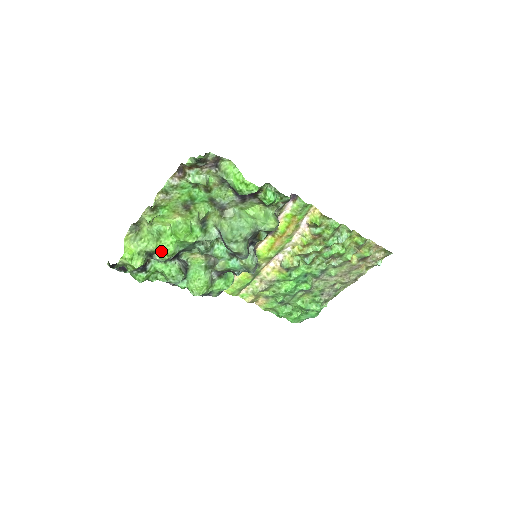
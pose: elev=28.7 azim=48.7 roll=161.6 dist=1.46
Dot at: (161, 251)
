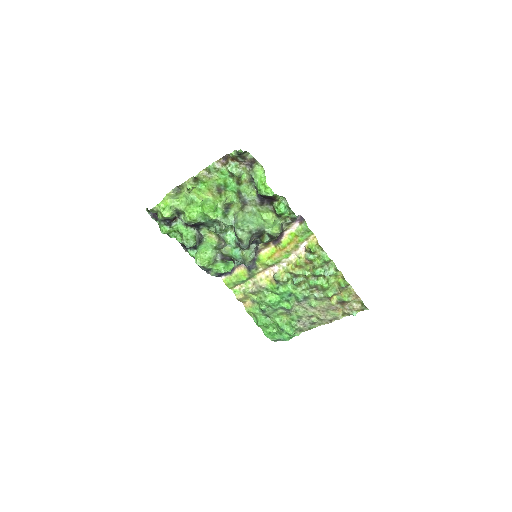
Dot at: (187, 213)
